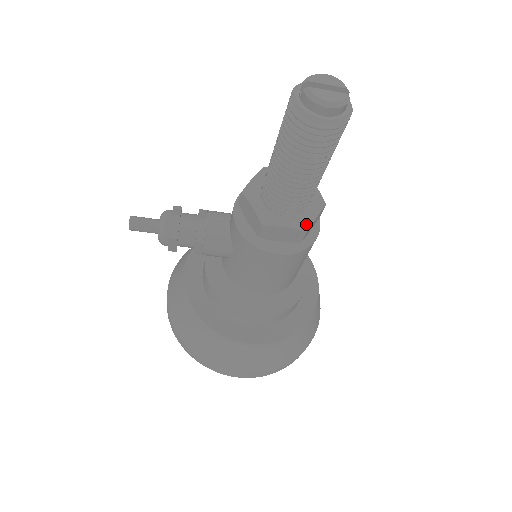
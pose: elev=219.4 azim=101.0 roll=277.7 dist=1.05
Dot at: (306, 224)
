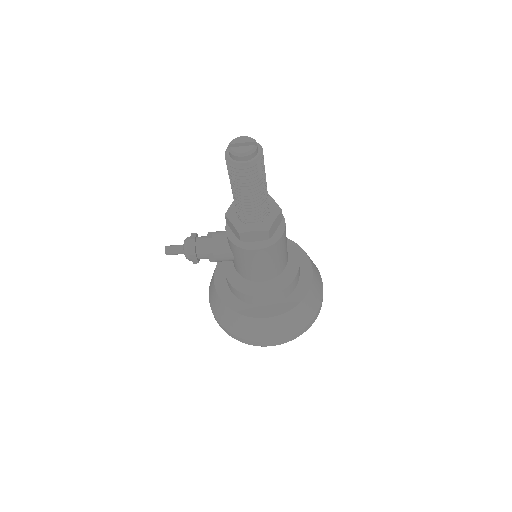
Dot at: (267, 226)
